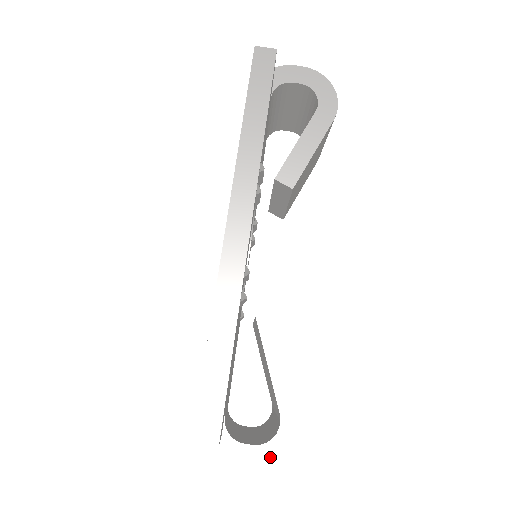
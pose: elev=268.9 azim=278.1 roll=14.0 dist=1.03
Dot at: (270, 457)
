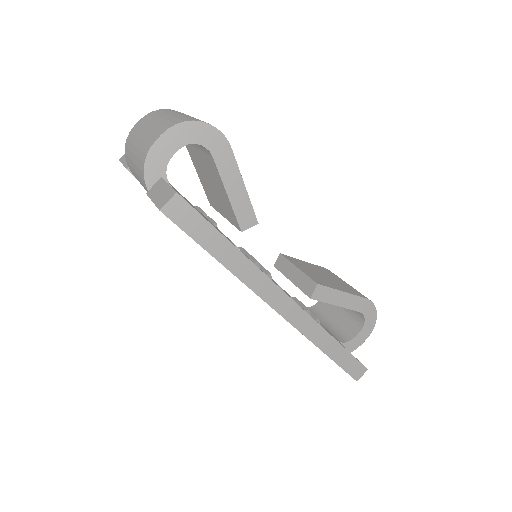
Dot at: (369, 327)
